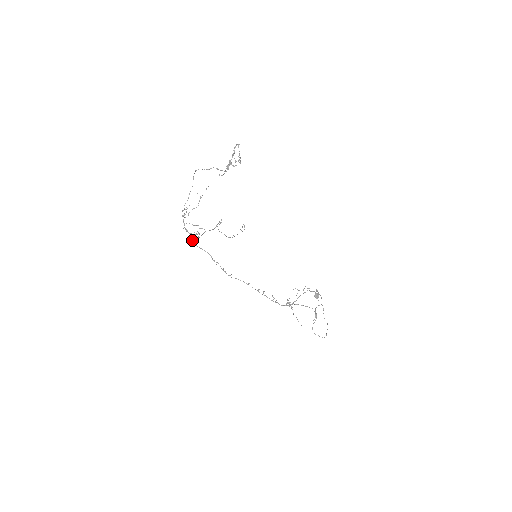
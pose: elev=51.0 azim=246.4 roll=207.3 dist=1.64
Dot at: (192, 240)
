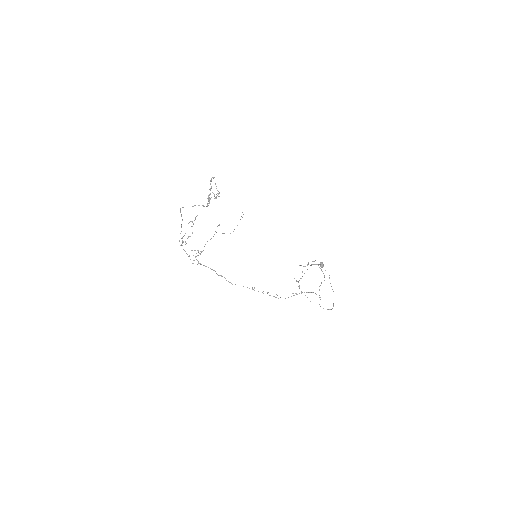
Dot at: occluded
